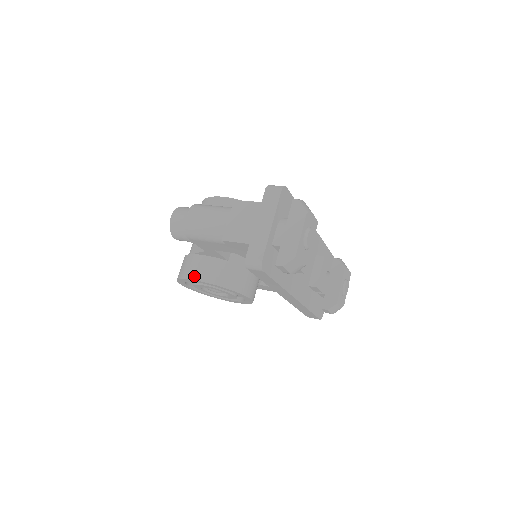
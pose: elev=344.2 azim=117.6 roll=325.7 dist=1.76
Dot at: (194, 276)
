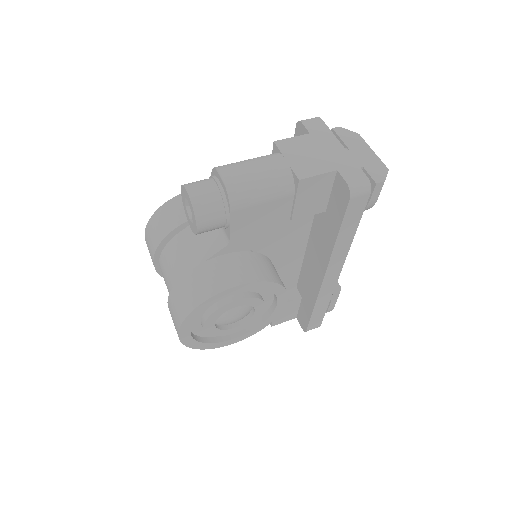
Dot at: (230, 282)
